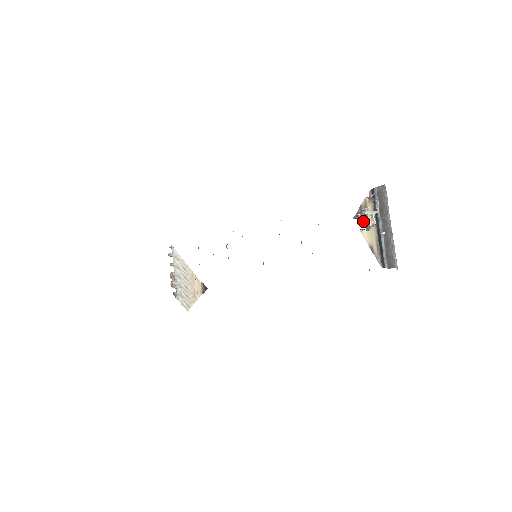
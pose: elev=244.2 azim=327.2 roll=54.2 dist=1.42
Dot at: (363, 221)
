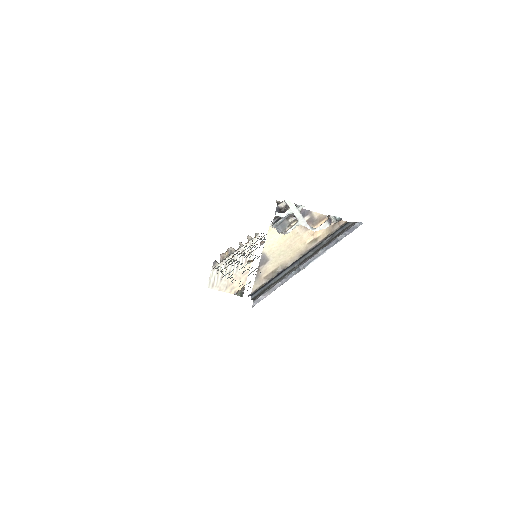
Dot at: (281, 213)
